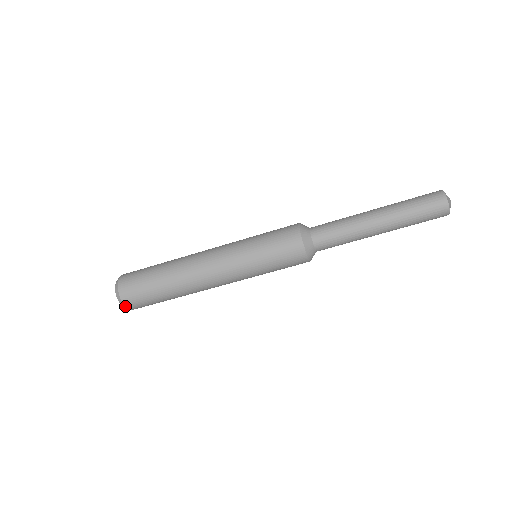
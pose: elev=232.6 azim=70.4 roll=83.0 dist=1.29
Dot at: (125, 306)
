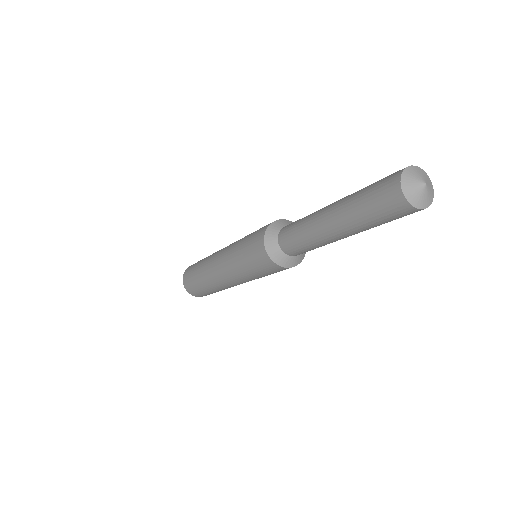
Dot at: occluded
